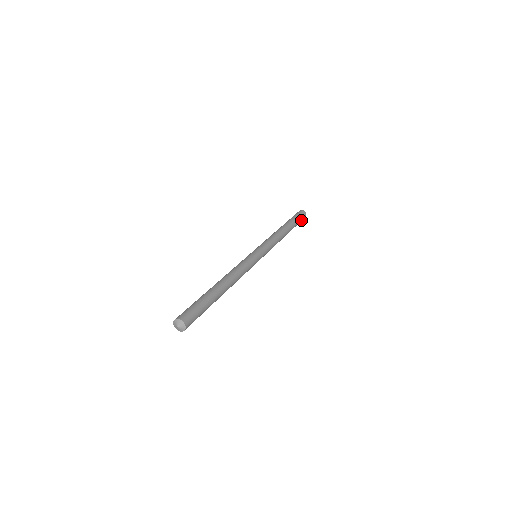
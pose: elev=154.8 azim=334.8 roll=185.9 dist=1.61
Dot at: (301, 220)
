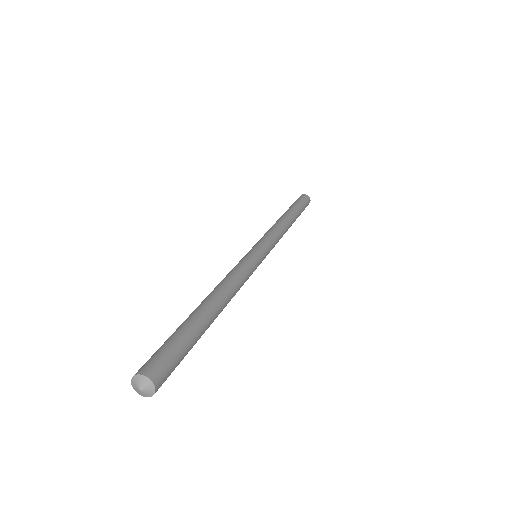
Dot at: occluded
